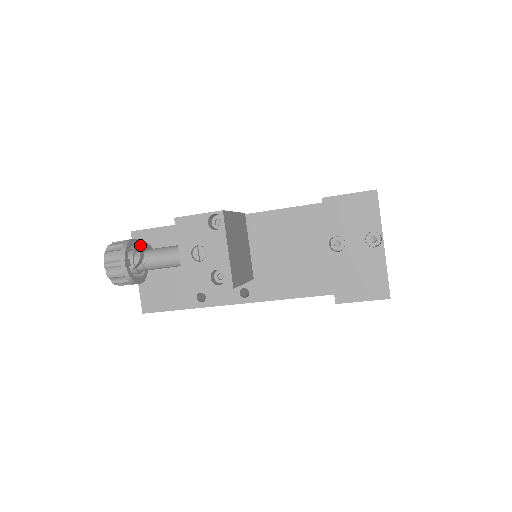
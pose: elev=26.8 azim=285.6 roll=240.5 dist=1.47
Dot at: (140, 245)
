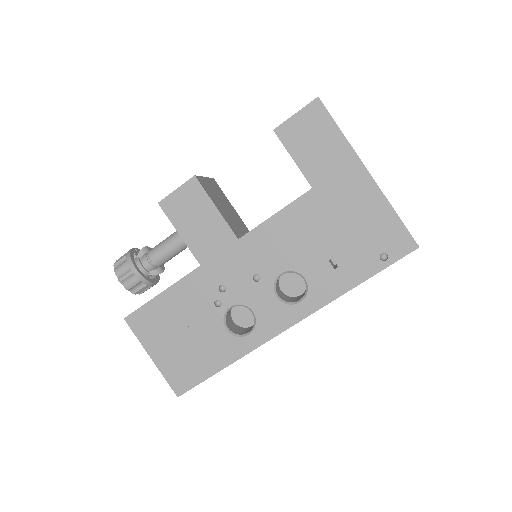
Dot at: occluded
